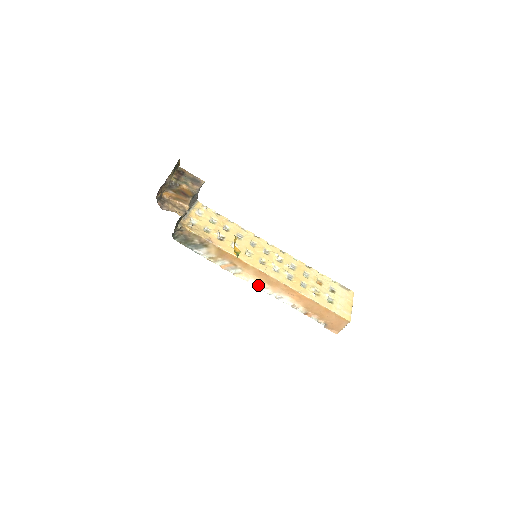
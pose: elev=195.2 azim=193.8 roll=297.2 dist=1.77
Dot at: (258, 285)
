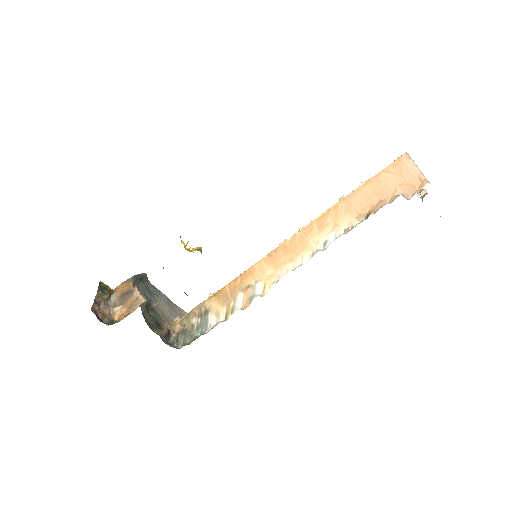
Dot at: (292, 269)
